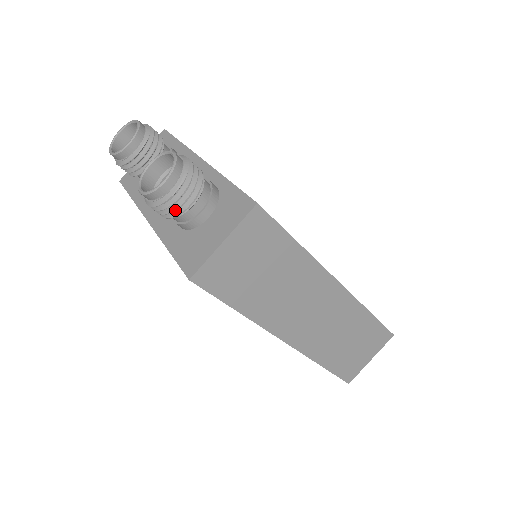
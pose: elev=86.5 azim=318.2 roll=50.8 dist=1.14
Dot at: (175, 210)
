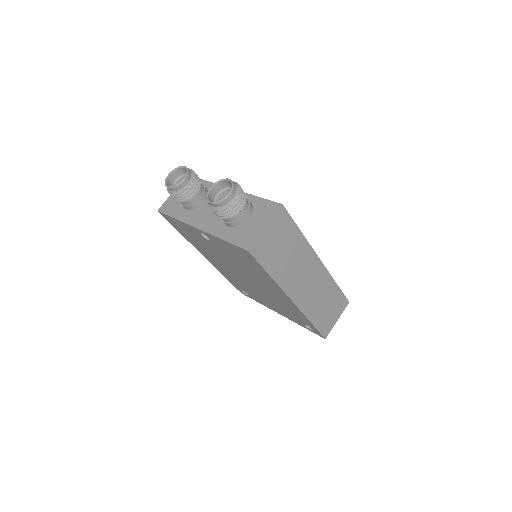
Dot at: (233, 212)
